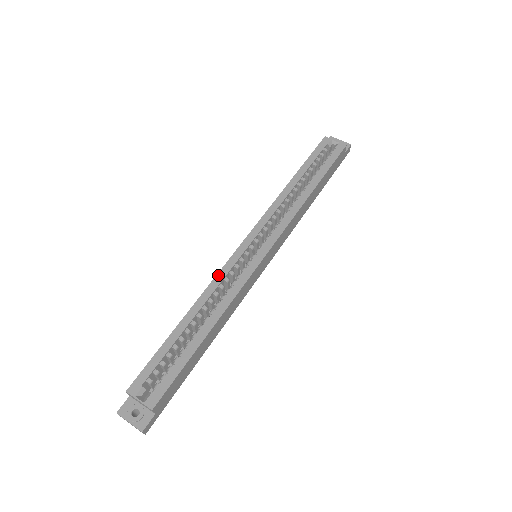
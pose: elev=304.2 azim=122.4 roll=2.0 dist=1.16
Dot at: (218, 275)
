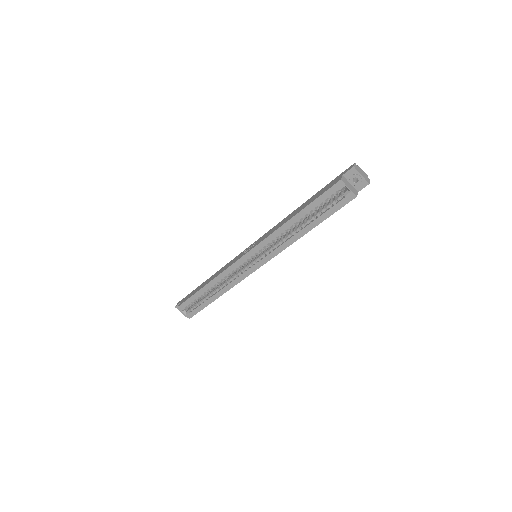
Dot at: (226, 270)
